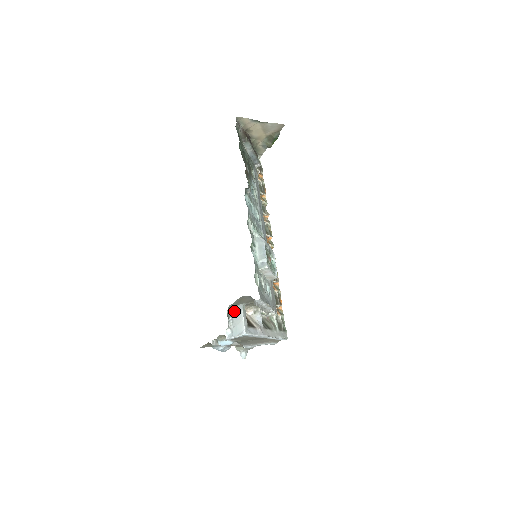
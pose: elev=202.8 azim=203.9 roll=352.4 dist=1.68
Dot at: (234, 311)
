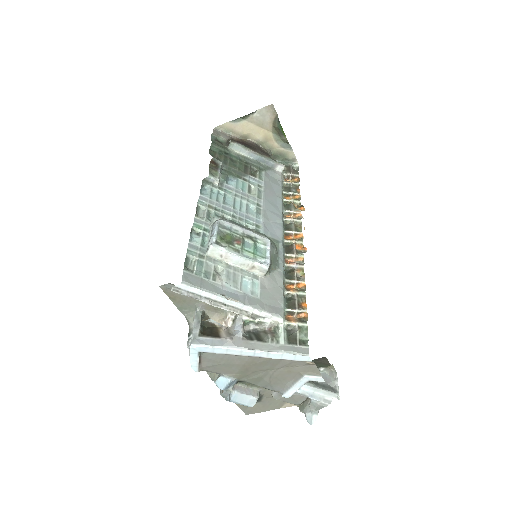
Dot at: occluded
